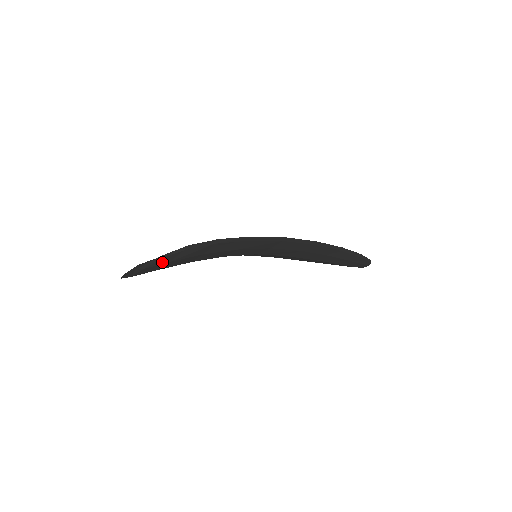
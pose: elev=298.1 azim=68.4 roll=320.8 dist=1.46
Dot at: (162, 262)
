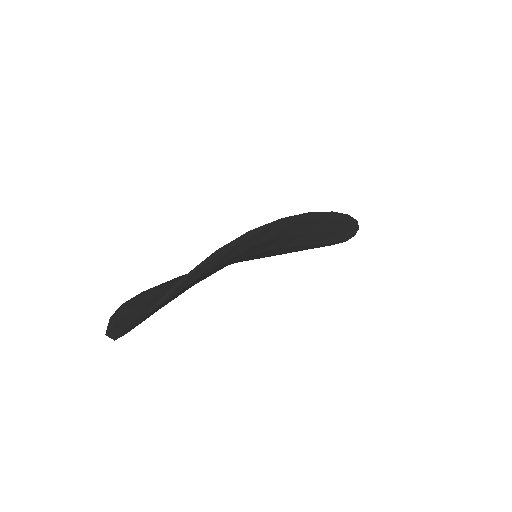
Dot at: (177, 291)
